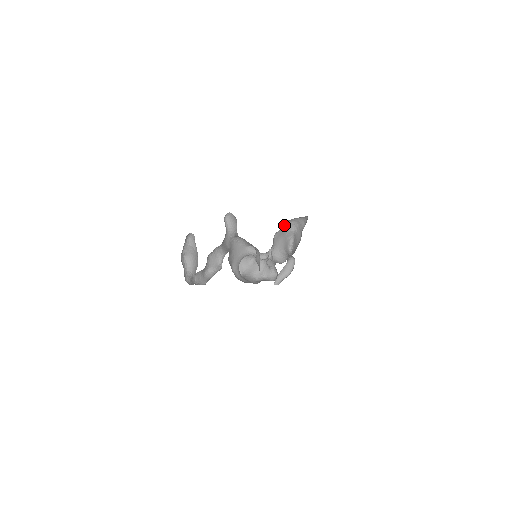
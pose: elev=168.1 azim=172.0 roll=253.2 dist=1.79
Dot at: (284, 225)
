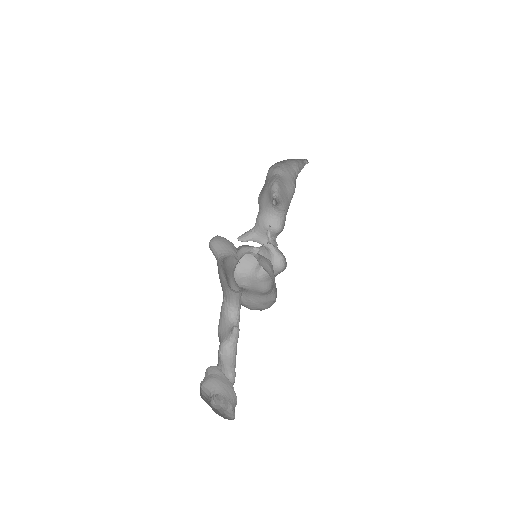
Dot at: occluded
